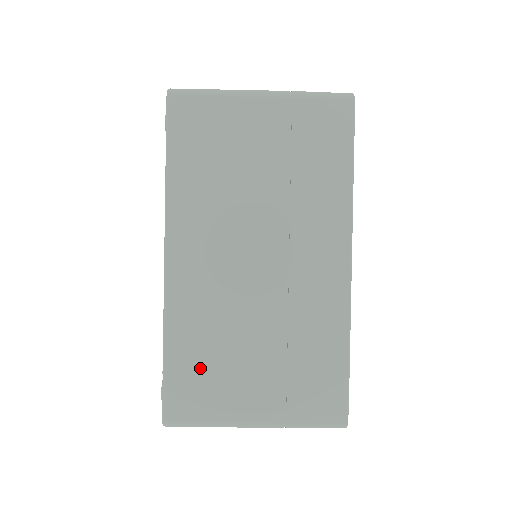
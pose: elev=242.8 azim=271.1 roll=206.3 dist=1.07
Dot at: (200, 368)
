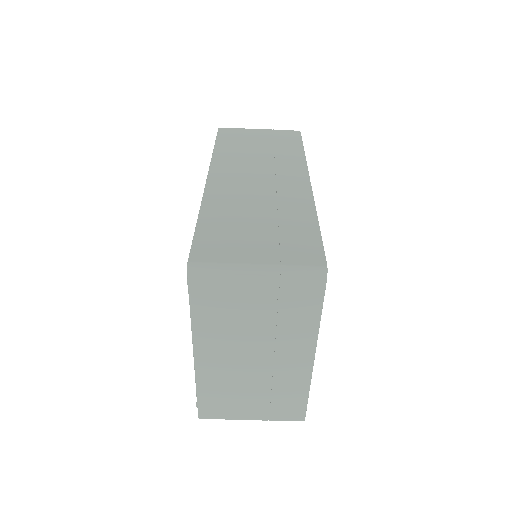
Dot at: (219, 400)
